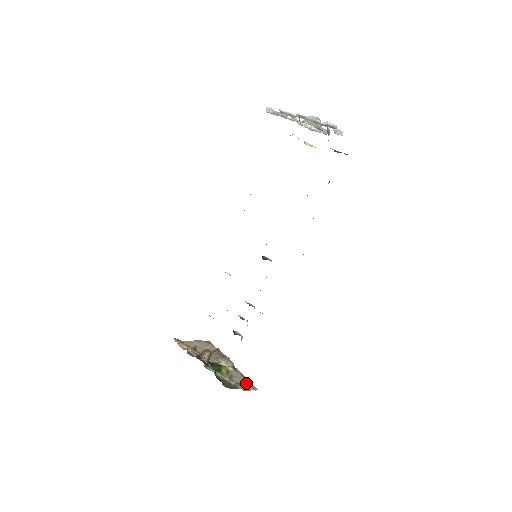
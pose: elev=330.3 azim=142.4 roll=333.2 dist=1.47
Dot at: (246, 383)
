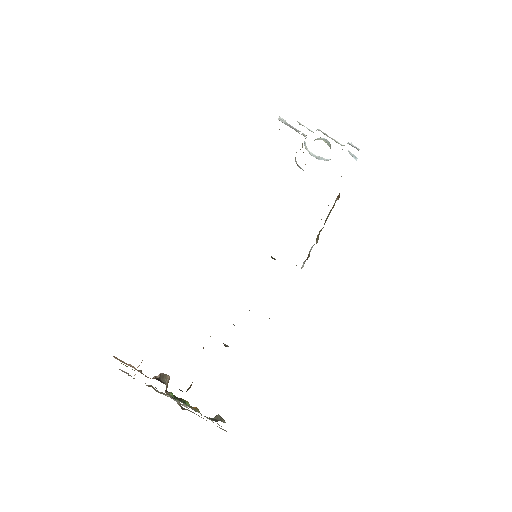
Dot at: occluded
